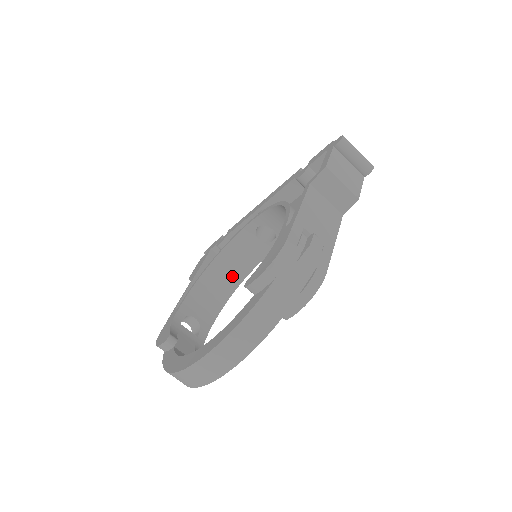
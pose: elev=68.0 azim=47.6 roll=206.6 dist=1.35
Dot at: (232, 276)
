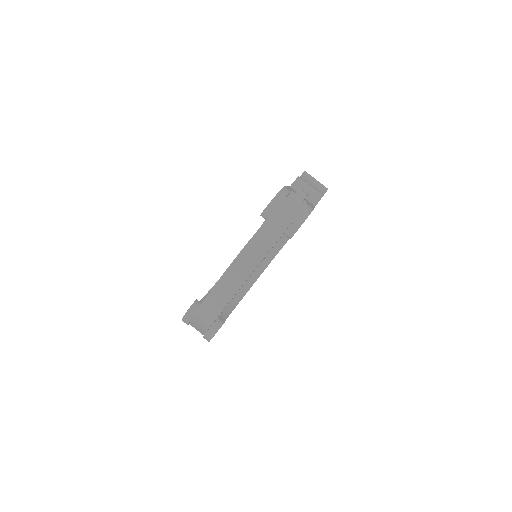
Dot at: occluded
